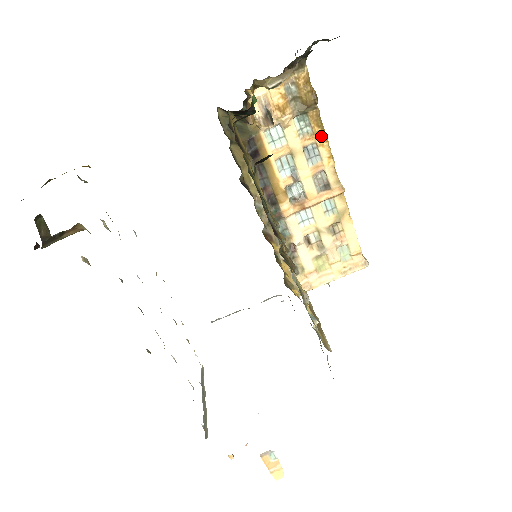
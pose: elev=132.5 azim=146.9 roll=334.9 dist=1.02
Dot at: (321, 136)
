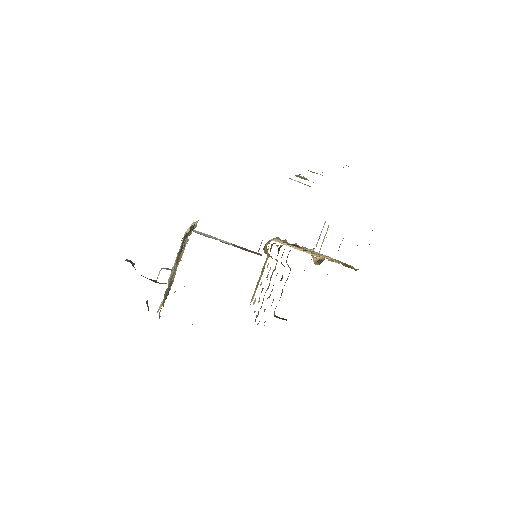
Dot at: occluded
